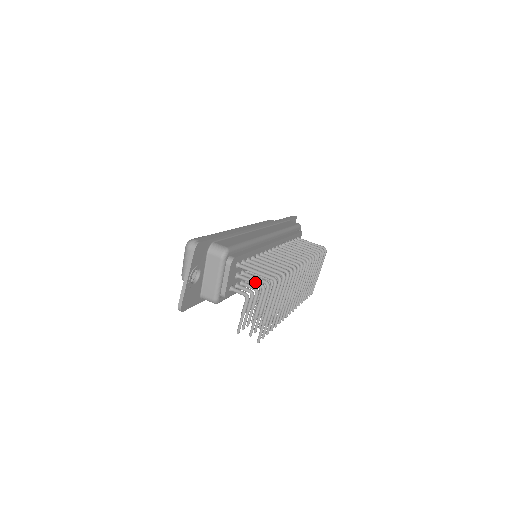
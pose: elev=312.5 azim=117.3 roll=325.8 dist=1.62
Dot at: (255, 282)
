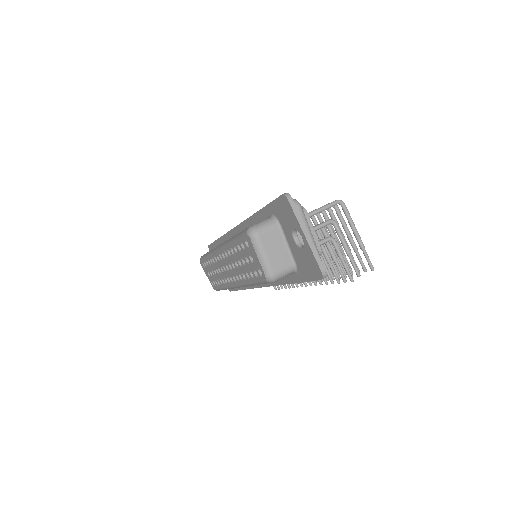
Dot at: (324, 223)
